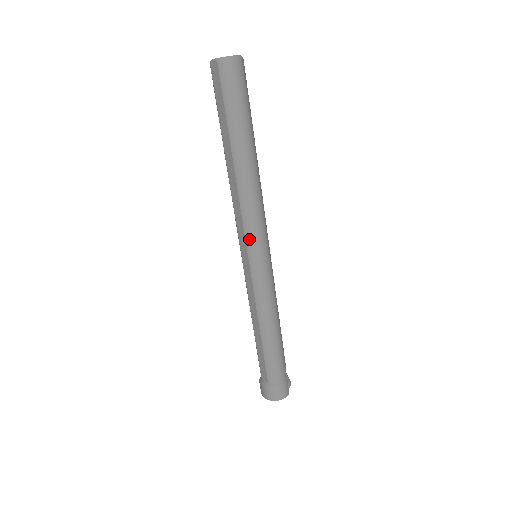
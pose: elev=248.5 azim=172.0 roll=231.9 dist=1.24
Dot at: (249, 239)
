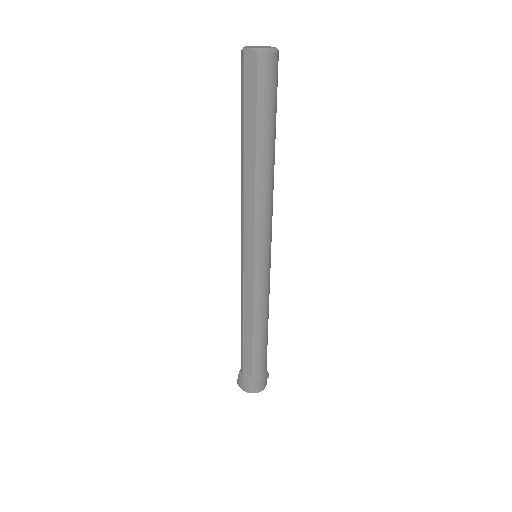
Dot at: (258, 241)
